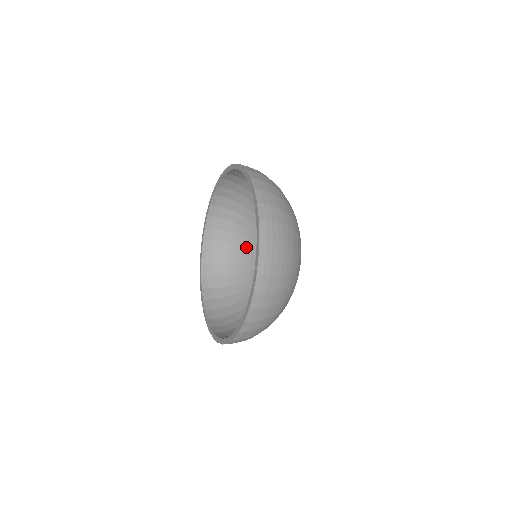
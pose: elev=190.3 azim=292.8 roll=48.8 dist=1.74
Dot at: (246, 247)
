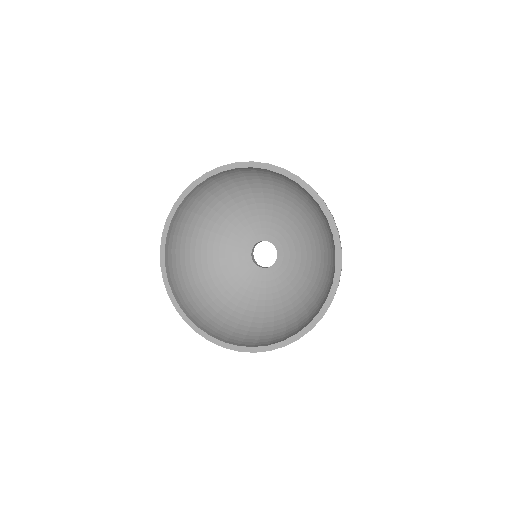
Dot at: (214, 223)
